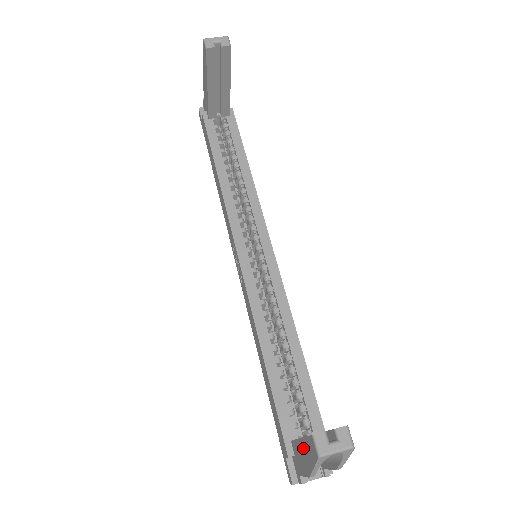
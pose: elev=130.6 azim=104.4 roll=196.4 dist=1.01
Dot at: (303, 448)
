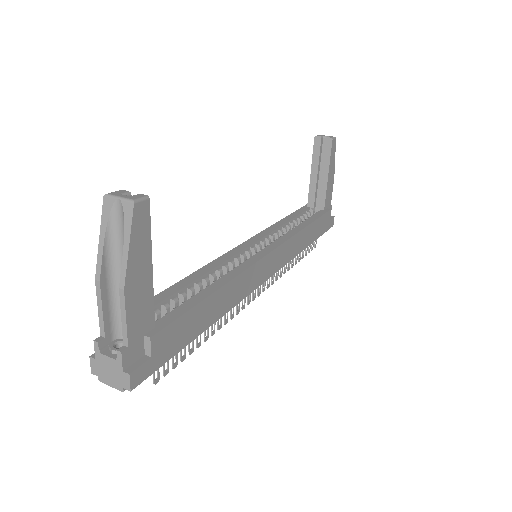
Dot at: occluded
